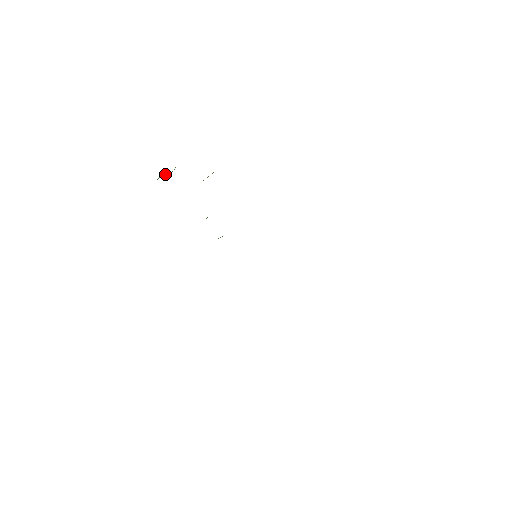
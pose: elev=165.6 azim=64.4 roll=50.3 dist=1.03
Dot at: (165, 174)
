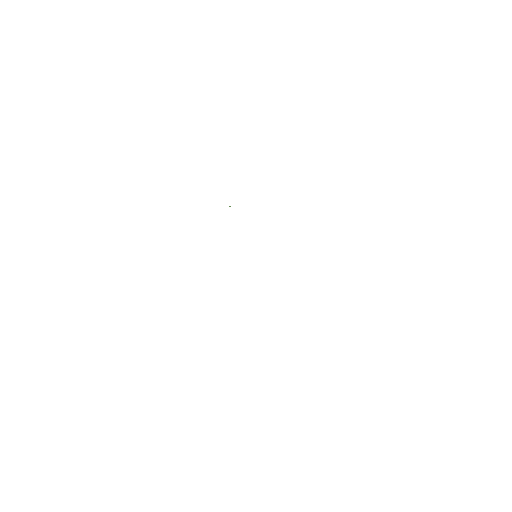
Dot at: occluded
